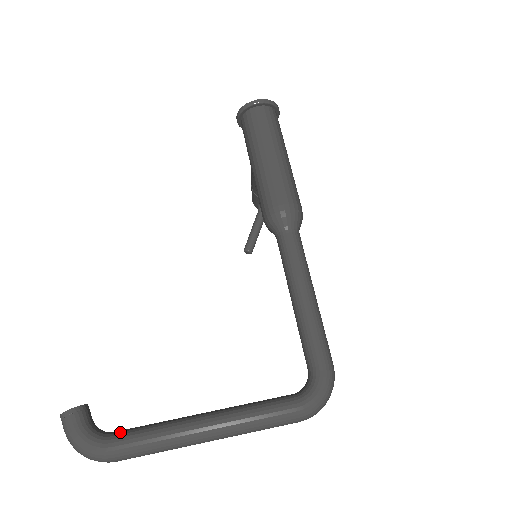
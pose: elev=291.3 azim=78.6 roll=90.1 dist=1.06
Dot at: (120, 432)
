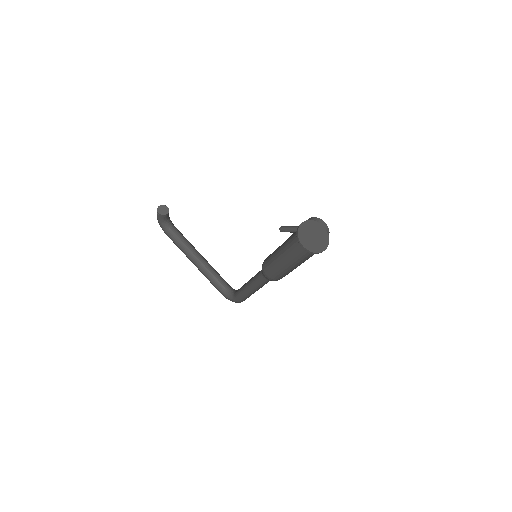
Dot at: (172, 233)
